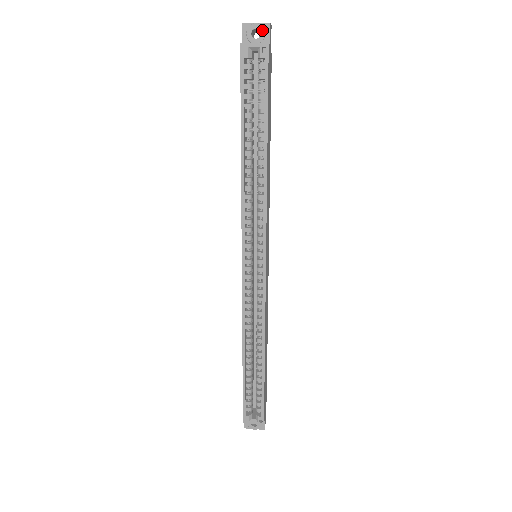
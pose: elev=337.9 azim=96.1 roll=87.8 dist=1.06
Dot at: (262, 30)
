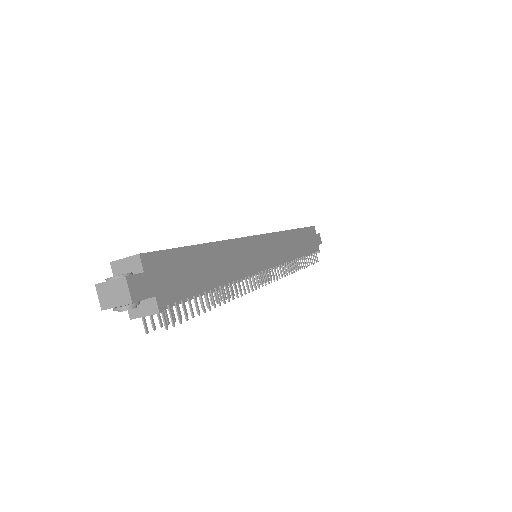
Dot at: occluded
